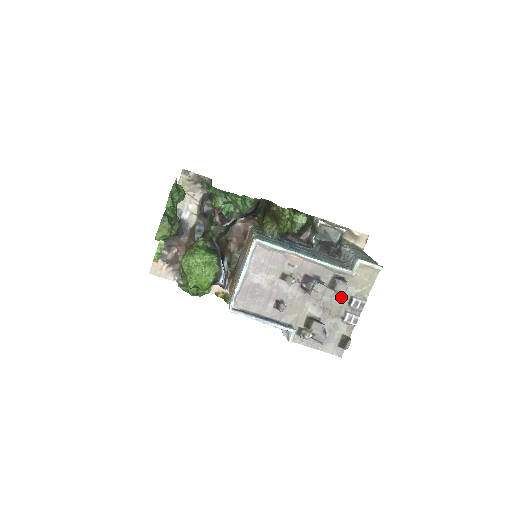
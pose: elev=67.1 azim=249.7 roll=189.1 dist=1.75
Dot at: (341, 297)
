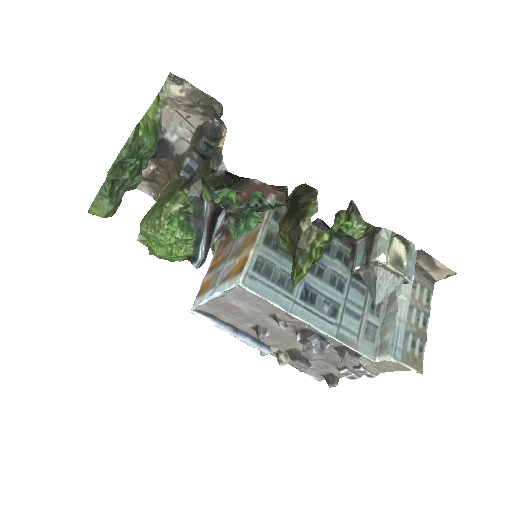
Dot at: occluded
